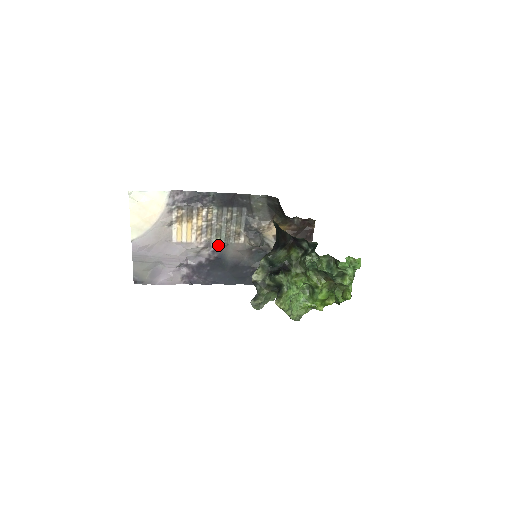
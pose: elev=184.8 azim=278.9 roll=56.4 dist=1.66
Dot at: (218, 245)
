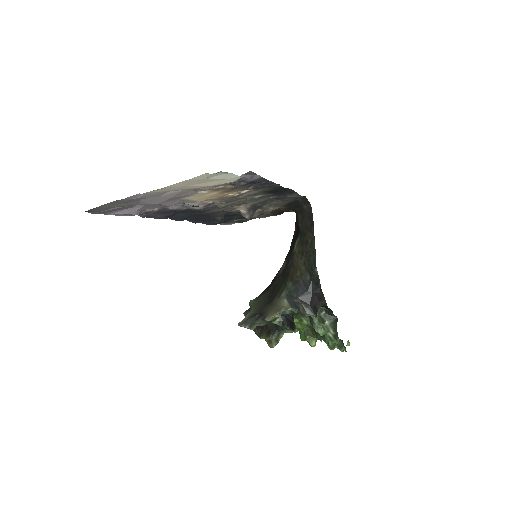
Dot at: (215, 206)
